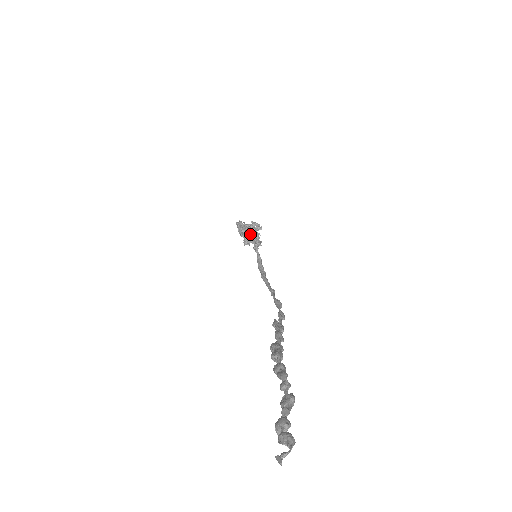
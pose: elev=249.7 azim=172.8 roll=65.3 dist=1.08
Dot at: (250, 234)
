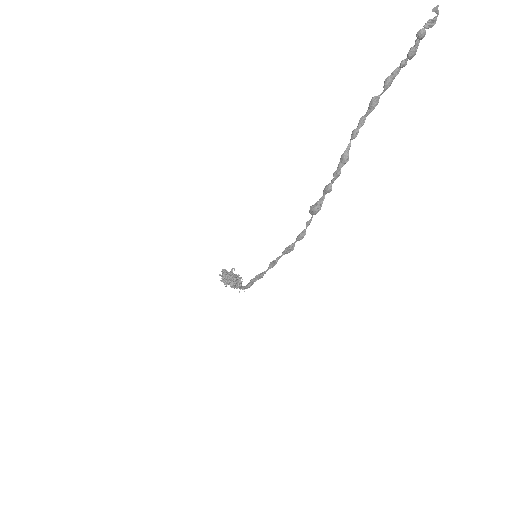
Dot at: (234, 277)
